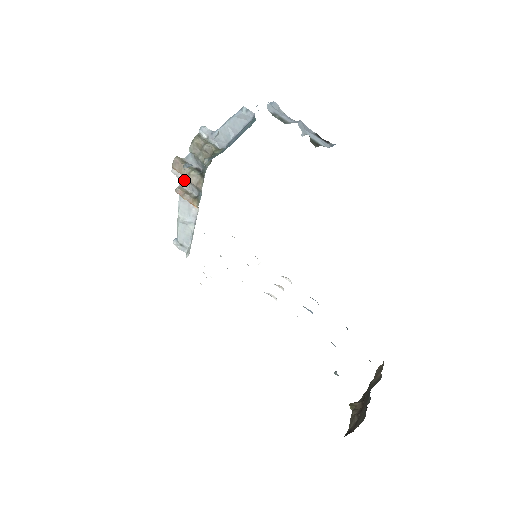
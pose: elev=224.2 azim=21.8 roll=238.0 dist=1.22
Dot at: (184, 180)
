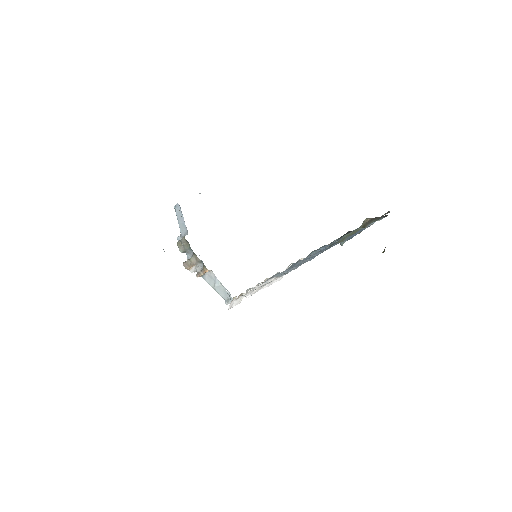
Dot at: (196, 268)
